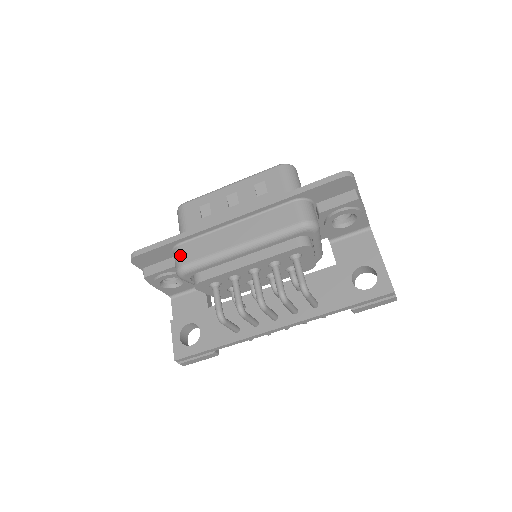
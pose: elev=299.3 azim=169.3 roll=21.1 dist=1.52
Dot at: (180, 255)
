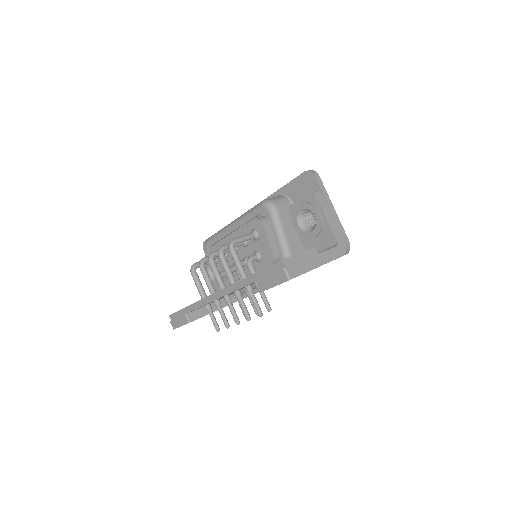
Dot at: occluded
